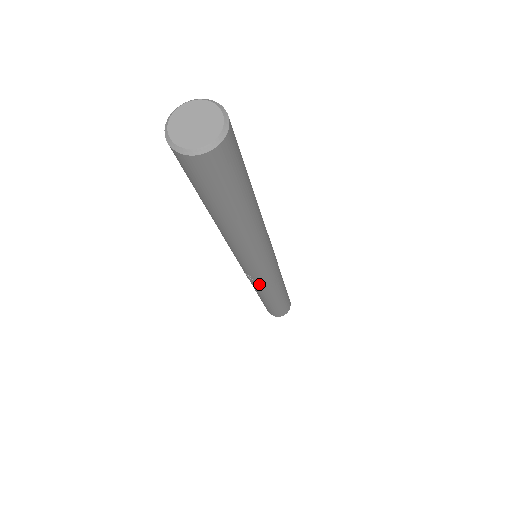
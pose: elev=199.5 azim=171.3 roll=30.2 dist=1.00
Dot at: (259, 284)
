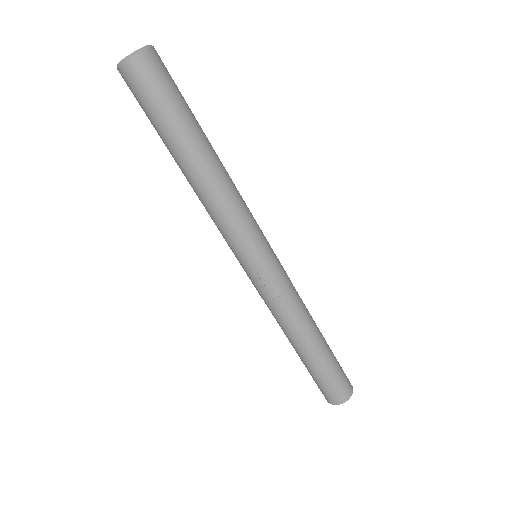
Dot at: (274, 294)
